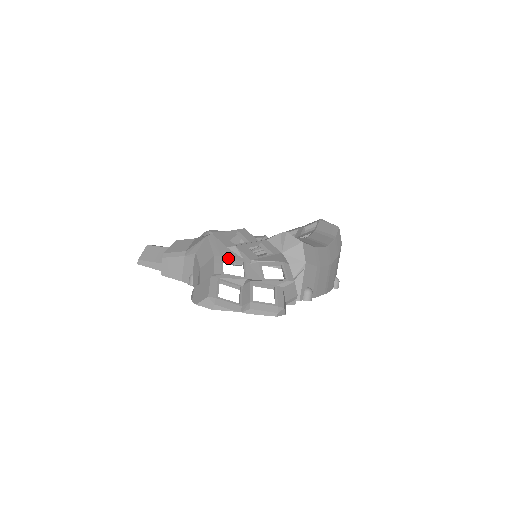
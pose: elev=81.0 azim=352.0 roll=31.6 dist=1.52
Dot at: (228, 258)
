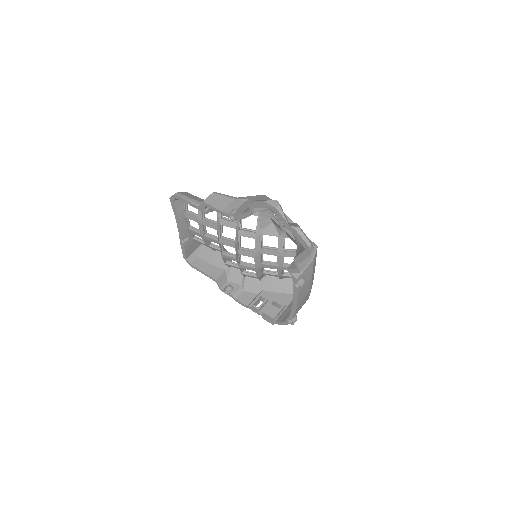
Dot at: occluded
